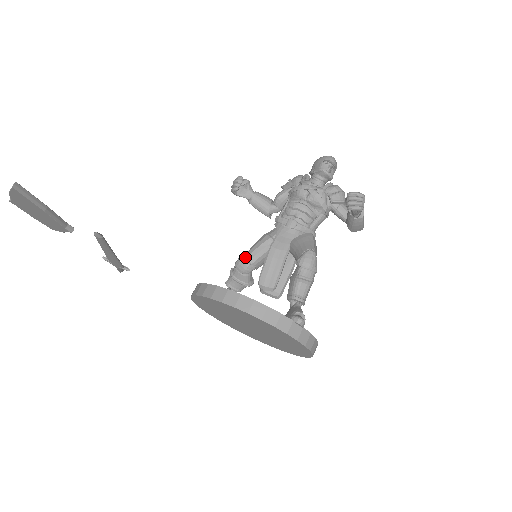
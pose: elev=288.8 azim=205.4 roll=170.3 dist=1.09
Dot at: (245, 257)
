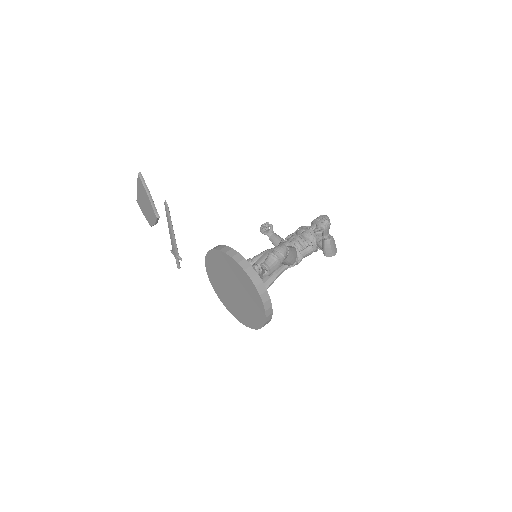
Dot at: (250, 258)
